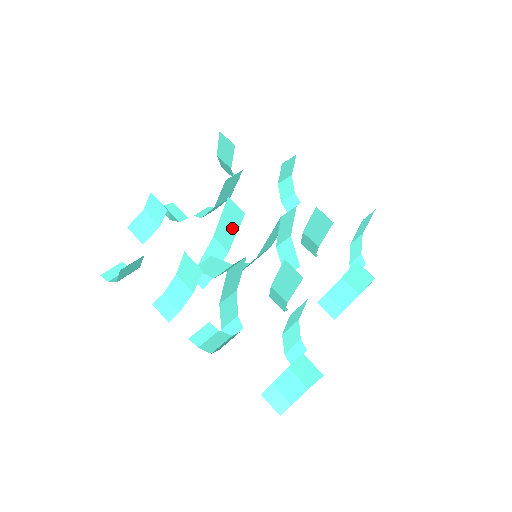
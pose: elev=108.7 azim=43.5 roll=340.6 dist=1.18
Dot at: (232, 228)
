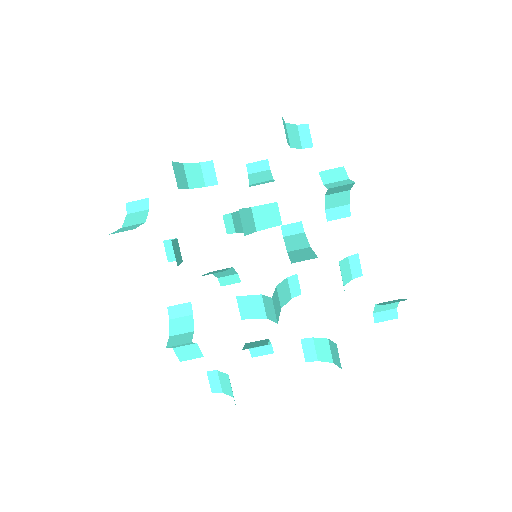
Dot at: occluded
